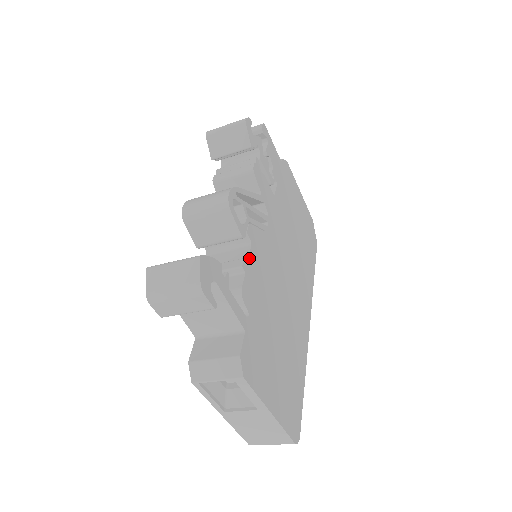
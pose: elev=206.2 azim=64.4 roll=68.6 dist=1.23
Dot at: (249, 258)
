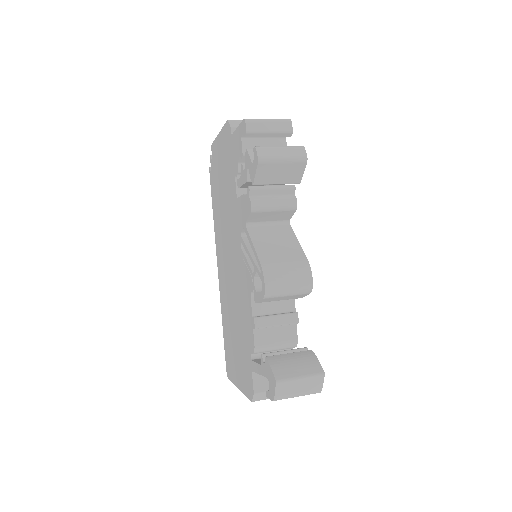
Dot at: (294, 305)
